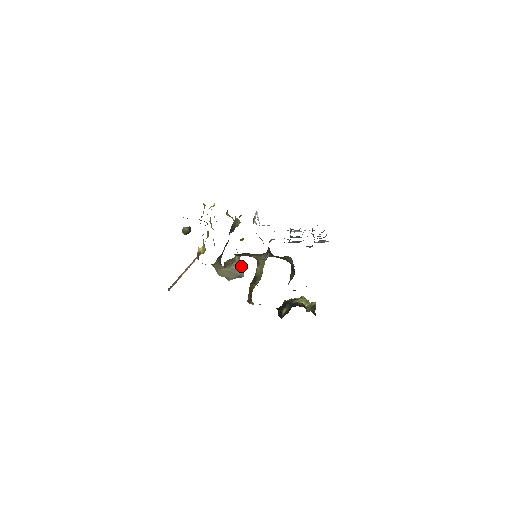
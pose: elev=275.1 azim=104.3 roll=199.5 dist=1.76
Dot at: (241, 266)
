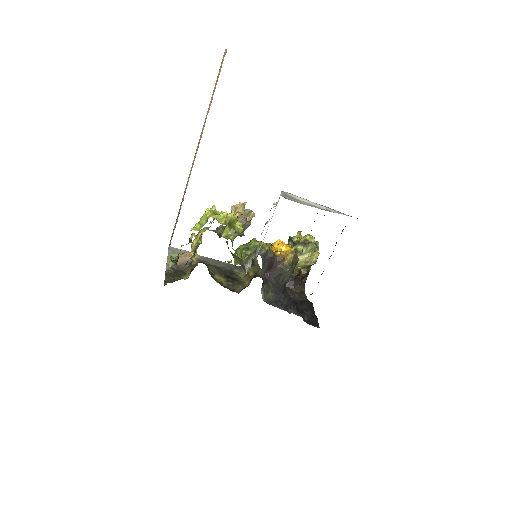
Dot at: (247, 223)
